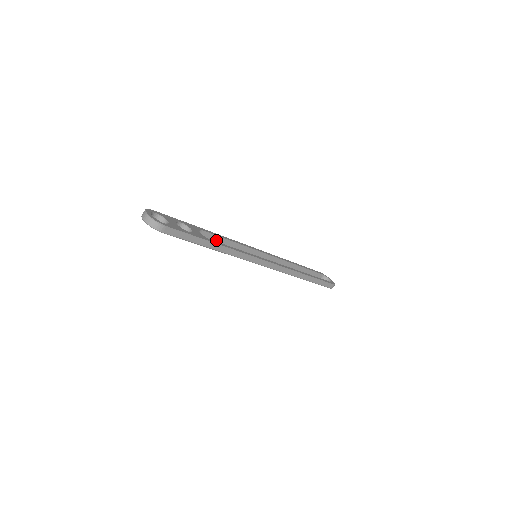
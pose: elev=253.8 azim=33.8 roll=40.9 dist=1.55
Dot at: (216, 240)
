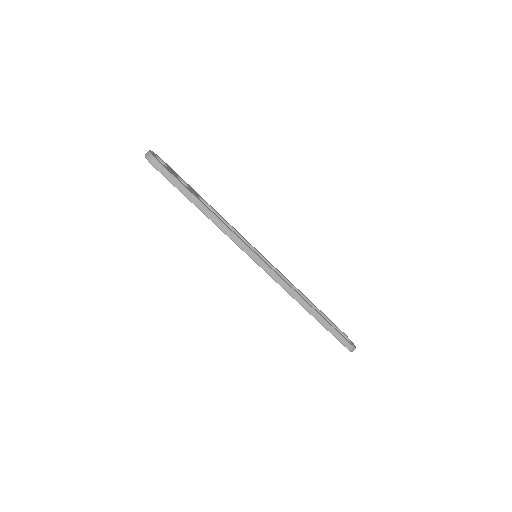
Dot at: occluded
